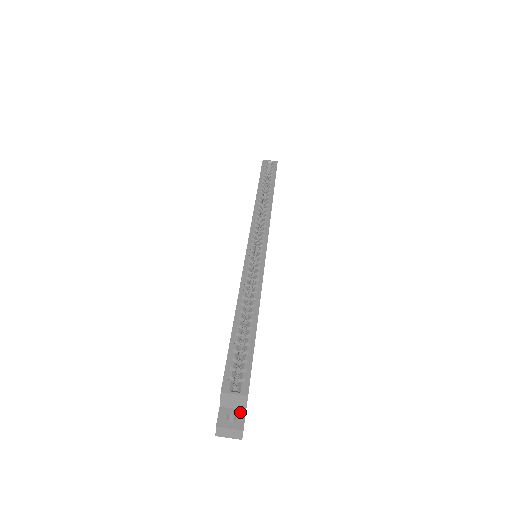
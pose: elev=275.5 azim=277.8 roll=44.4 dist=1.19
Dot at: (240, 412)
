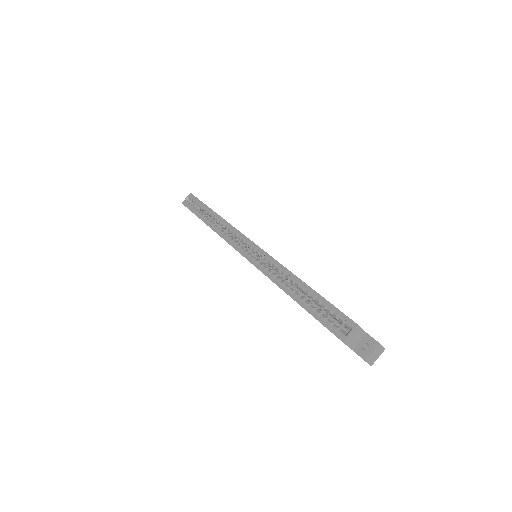
Dot at: (365, 338)
